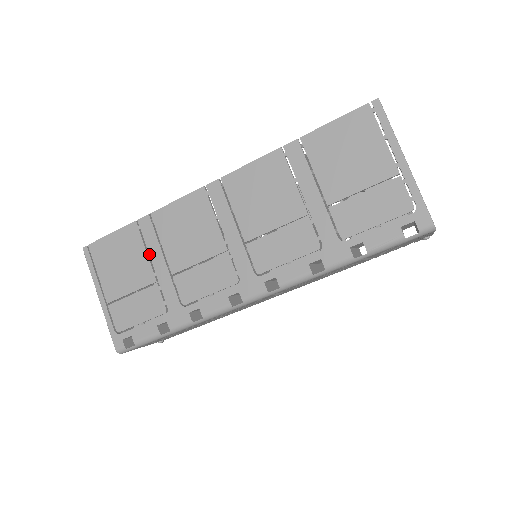
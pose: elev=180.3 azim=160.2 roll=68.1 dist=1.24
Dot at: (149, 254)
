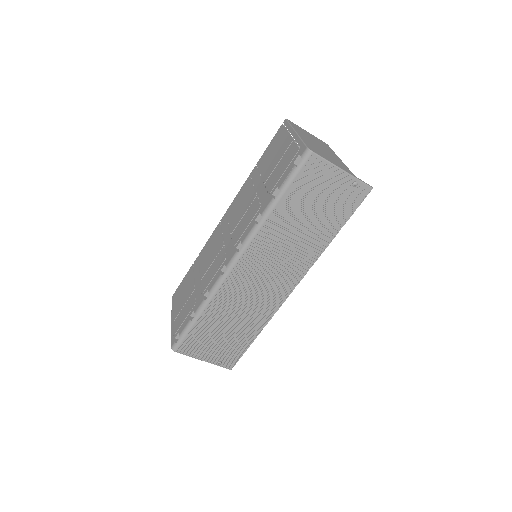
Dot at: (194, 277)
